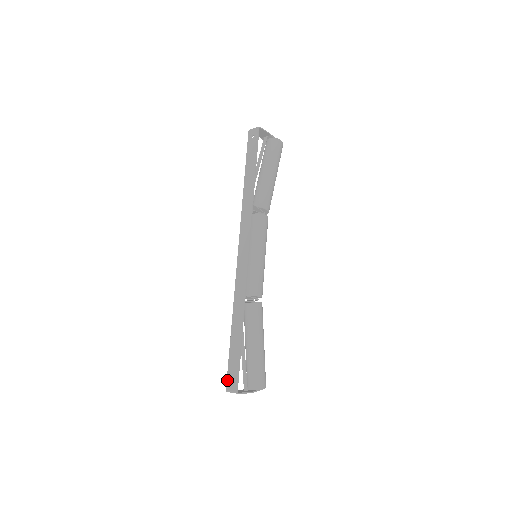
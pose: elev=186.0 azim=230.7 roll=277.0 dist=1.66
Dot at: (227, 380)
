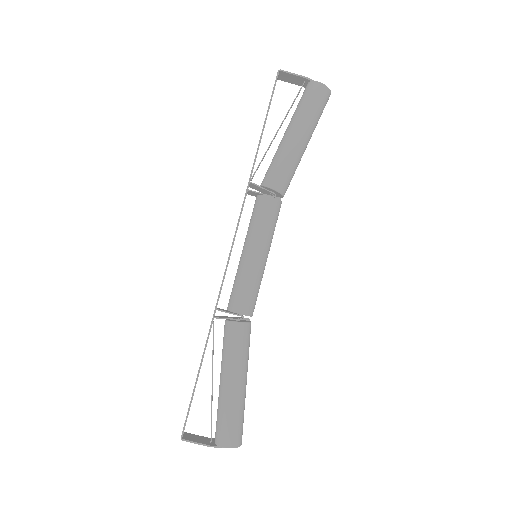
Dot at: occluded
